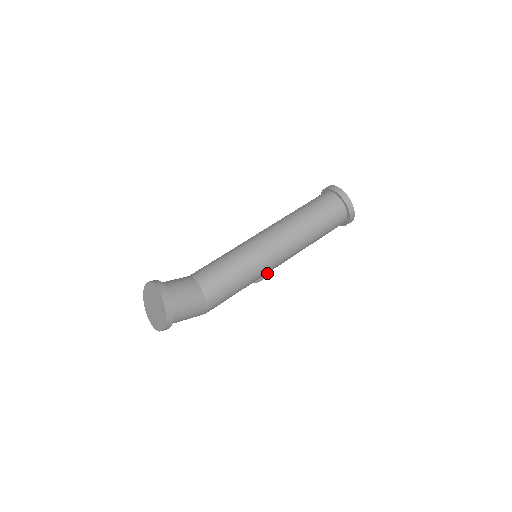
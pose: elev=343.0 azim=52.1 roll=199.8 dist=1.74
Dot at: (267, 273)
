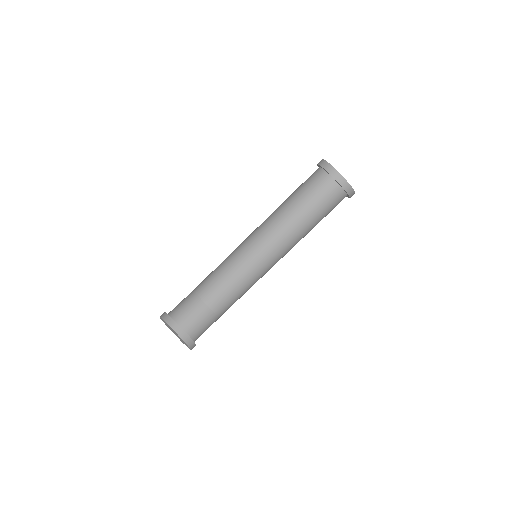
Dot at: occluded
